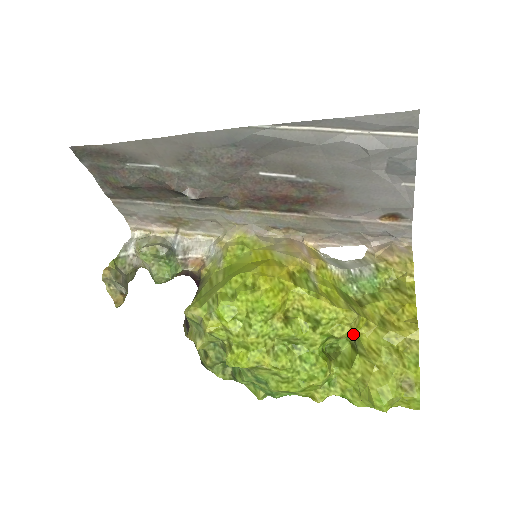
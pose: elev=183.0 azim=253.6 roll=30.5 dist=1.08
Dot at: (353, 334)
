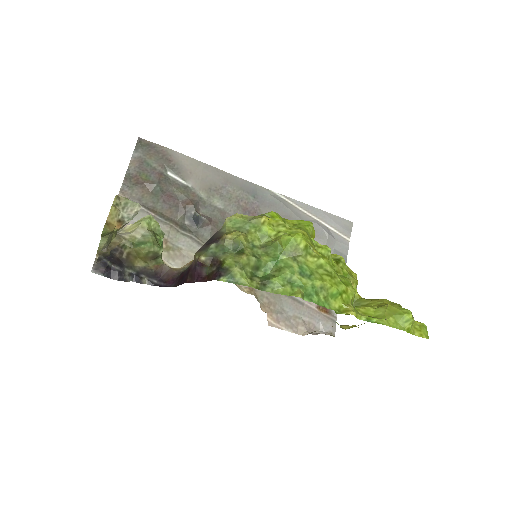
Dot at: (356, 292)
